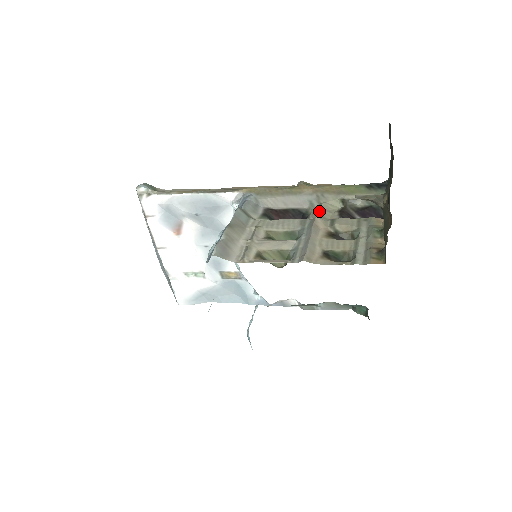
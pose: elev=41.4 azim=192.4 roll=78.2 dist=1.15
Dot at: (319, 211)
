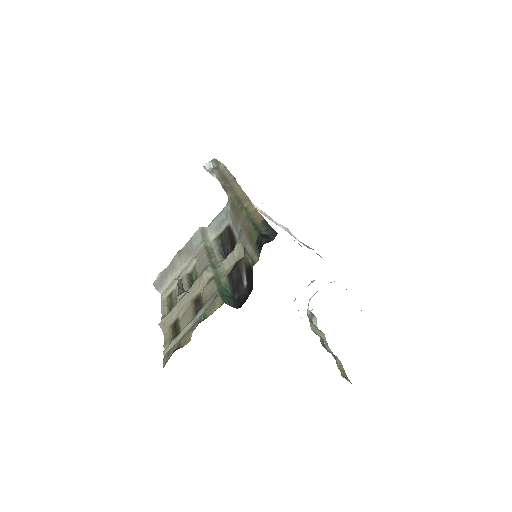
Dot at: (228, 255)
